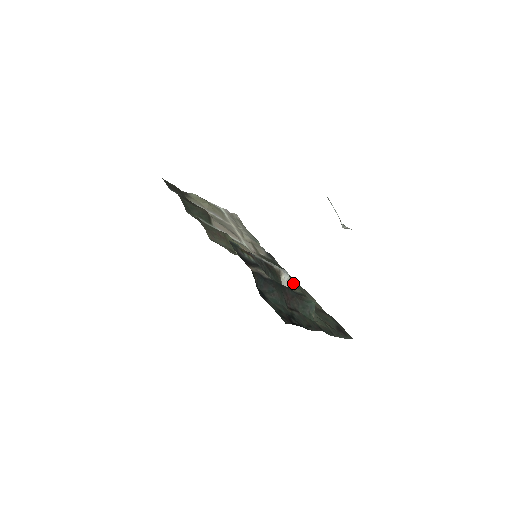
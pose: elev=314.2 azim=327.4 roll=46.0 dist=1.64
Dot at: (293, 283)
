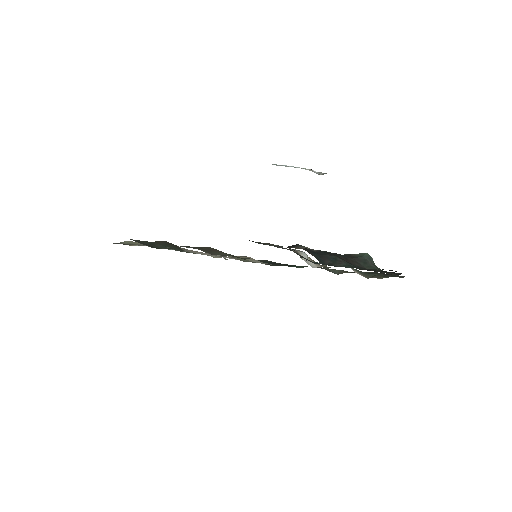
Dot at: (302, 266)
